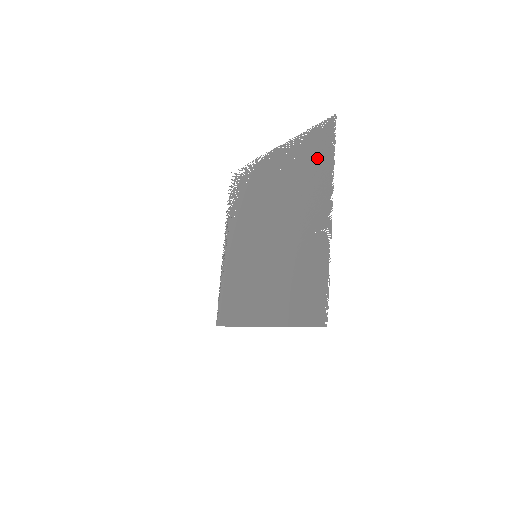
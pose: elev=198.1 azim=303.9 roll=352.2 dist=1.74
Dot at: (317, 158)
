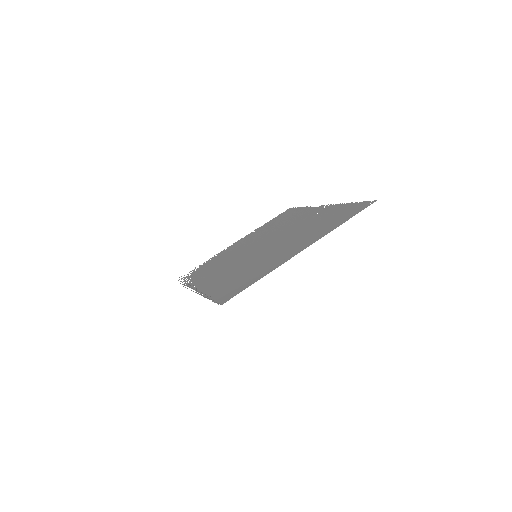
Dot at: (288, 215)
